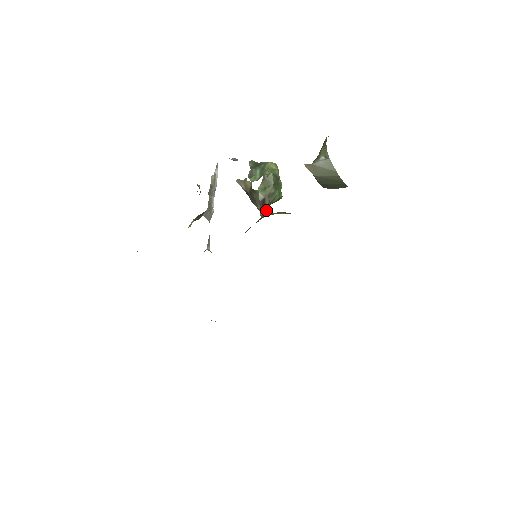
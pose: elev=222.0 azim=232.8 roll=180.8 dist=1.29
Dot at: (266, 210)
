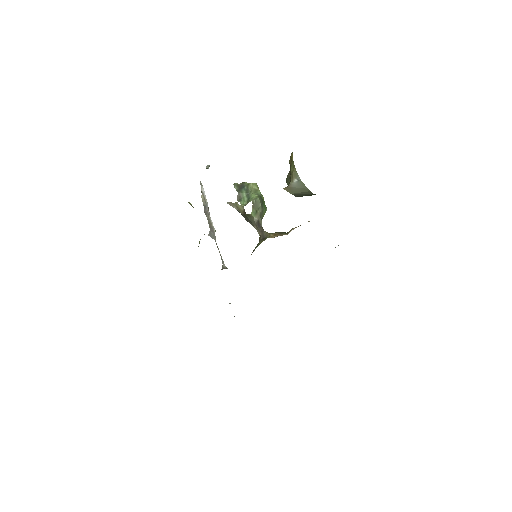
Dot at: (263, 231)
